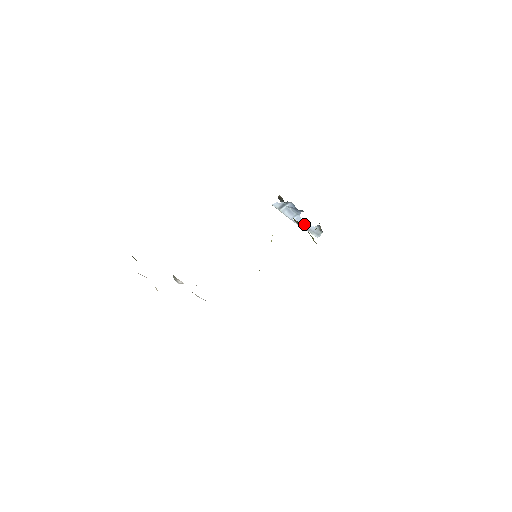
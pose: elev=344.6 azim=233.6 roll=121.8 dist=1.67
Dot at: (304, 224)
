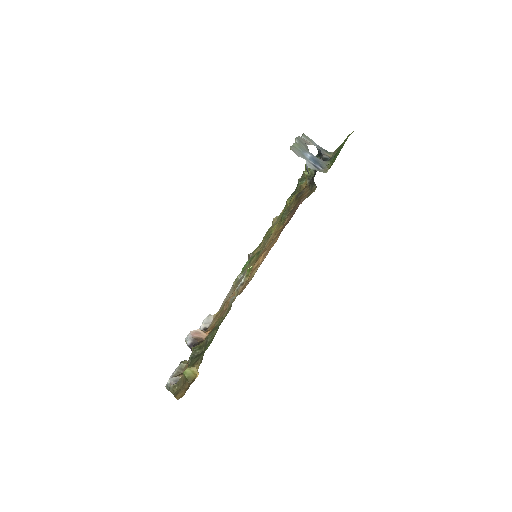
Dot at: (305, 144)
